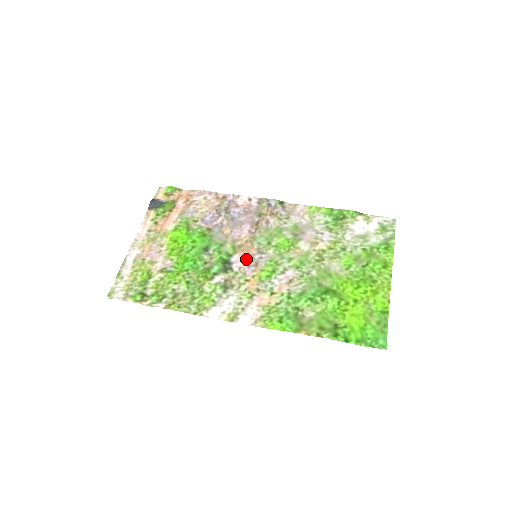
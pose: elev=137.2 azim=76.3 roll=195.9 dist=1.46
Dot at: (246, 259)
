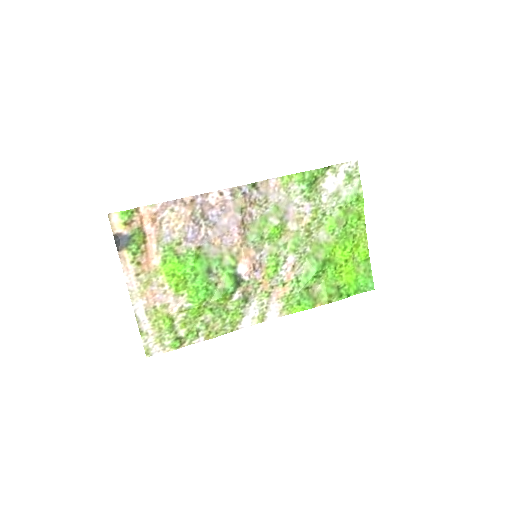
Dot at: (251, 266)
